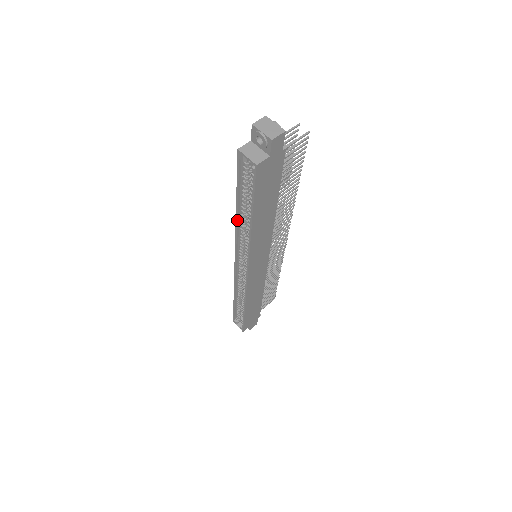
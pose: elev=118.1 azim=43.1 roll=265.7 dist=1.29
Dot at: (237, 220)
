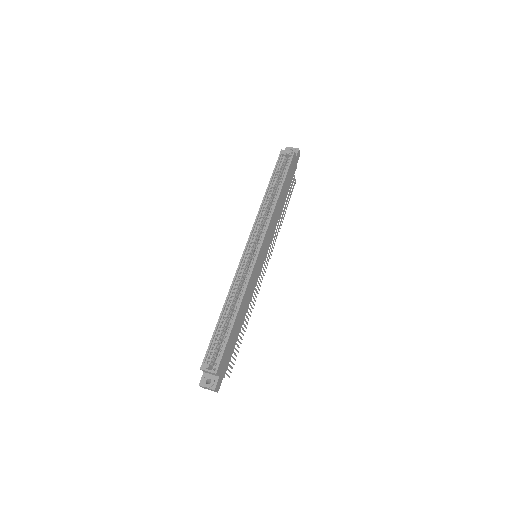
Dot at: (264, 199)
